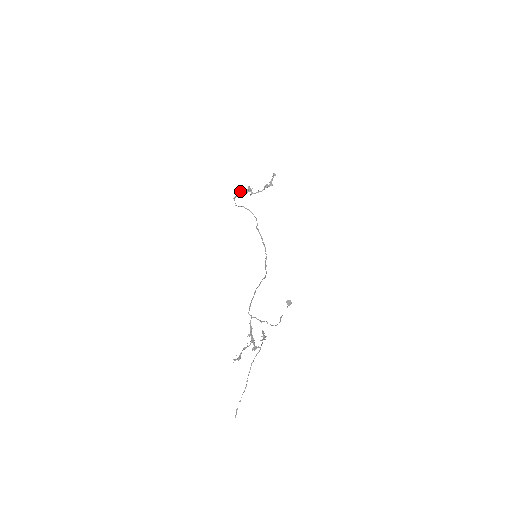
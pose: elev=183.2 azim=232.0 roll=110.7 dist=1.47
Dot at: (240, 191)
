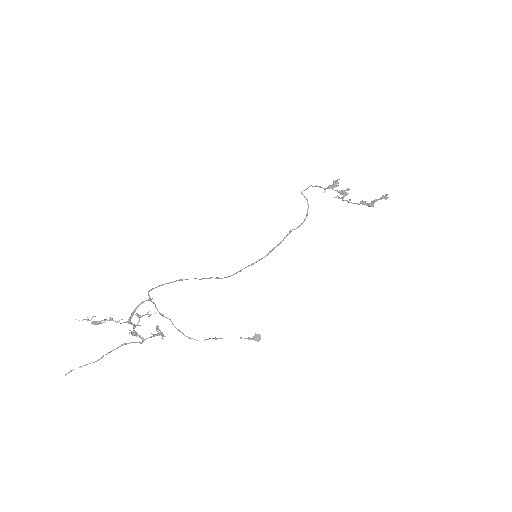
Dot at: (331, 185)
